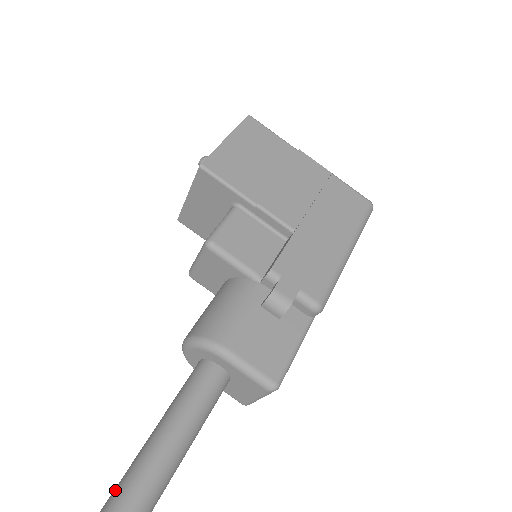
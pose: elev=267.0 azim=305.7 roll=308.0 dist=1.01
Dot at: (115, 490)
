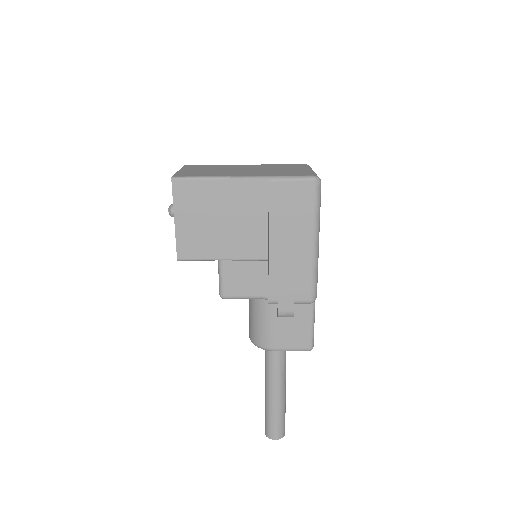
Dot at: (265, 410)
